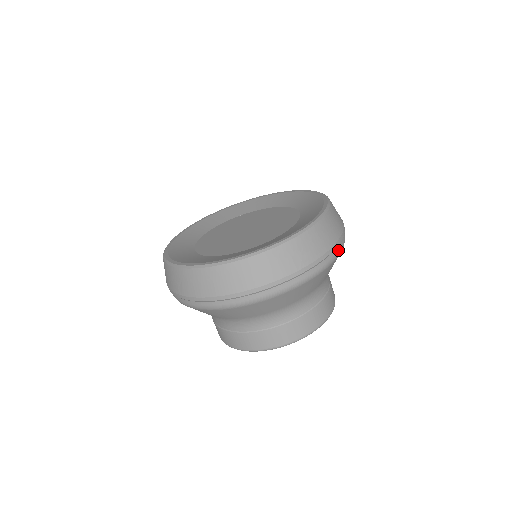
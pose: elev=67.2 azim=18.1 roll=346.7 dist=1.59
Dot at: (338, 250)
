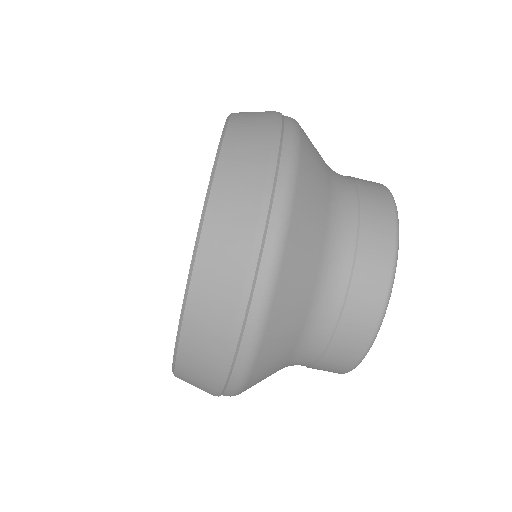
Dot at: (289, 142)
